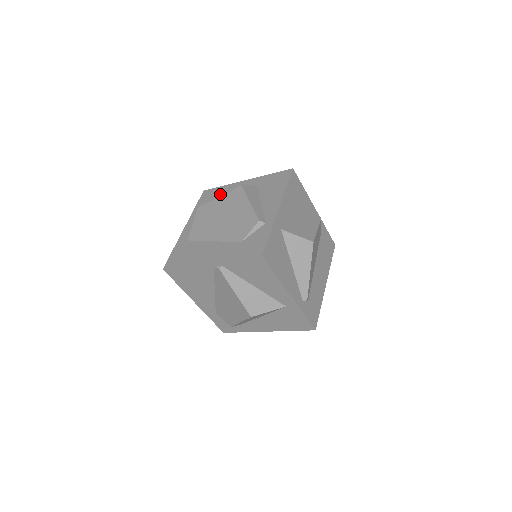
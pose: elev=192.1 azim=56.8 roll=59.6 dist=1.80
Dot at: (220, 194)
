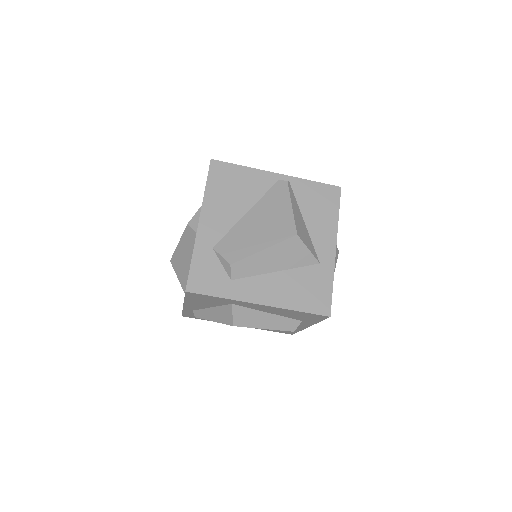
Dot at: occluded
